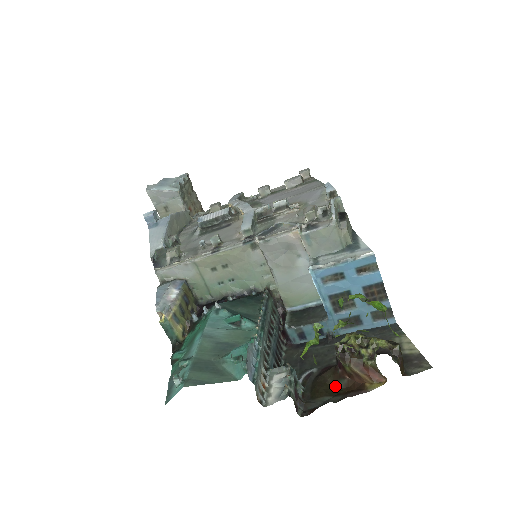
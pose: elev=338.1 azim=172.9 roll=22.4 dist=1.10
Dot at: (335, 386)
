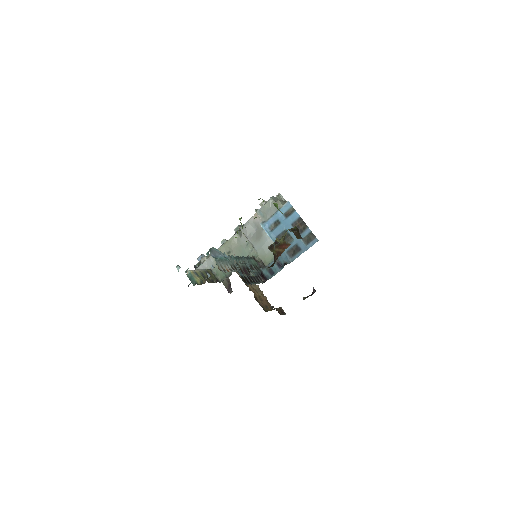
Dot at: occluded
